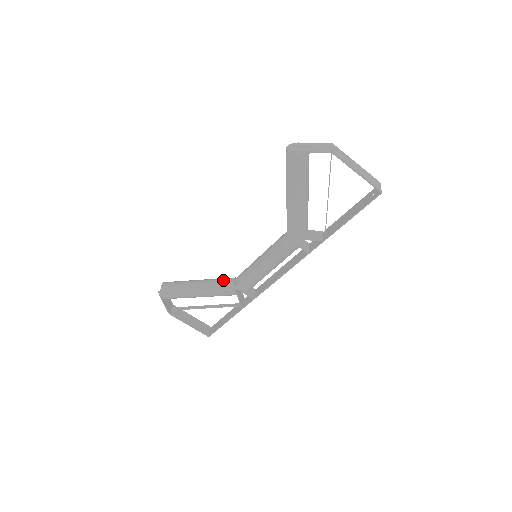
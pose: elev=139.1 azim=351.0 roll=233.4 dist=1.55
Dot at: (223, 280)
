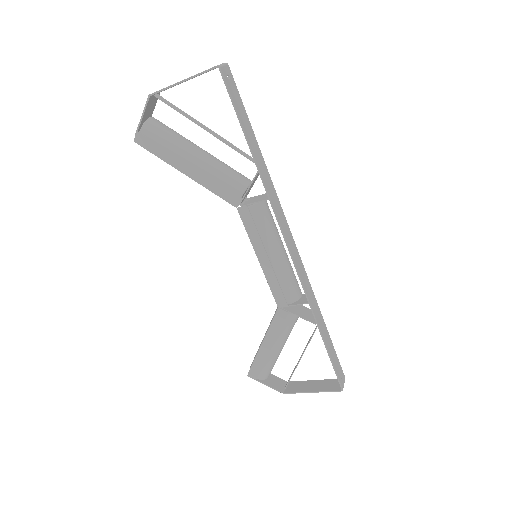
Dot at: (275, 311)
